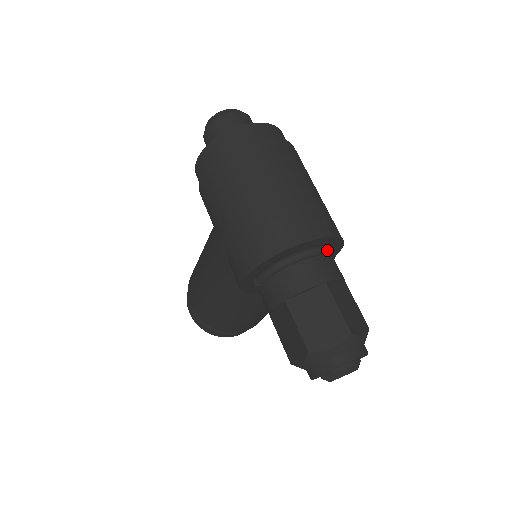
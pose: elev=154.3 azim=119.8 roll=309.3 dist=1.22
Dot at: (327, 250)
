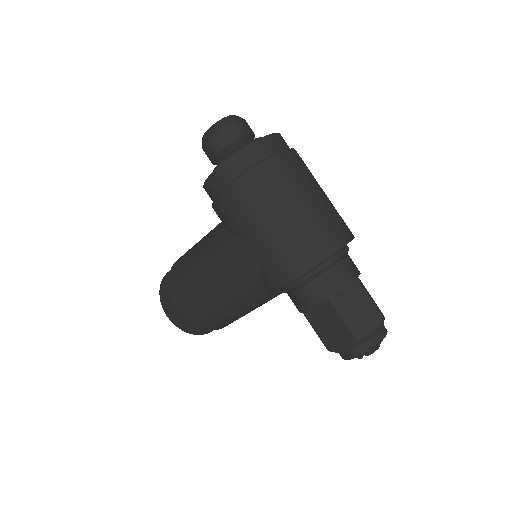
Dot at: (348, 249)
